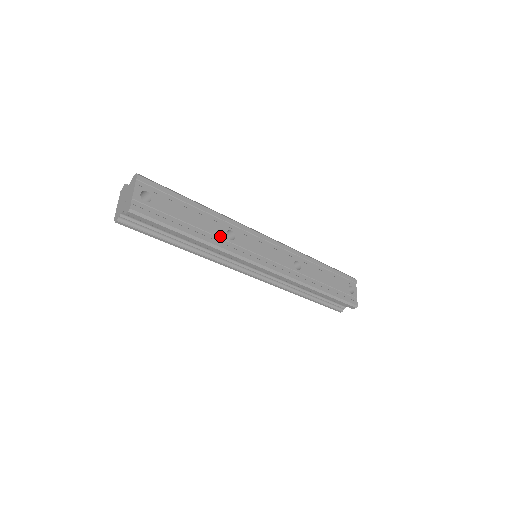
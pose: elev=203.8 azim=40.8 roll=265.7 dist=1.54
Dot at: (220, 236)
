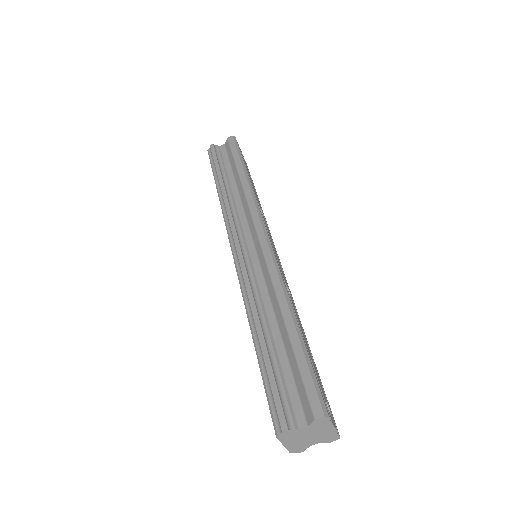
Dot at: (257, 200)
